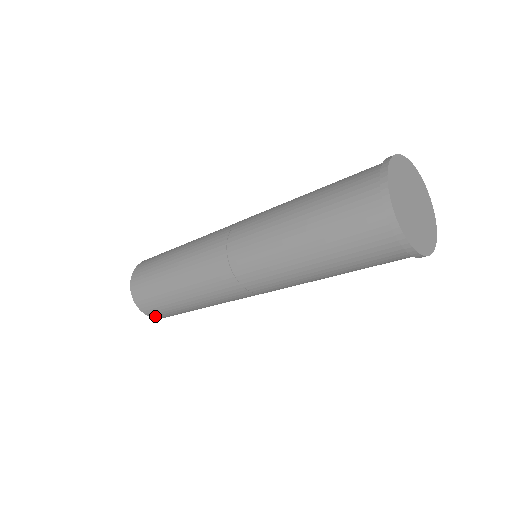
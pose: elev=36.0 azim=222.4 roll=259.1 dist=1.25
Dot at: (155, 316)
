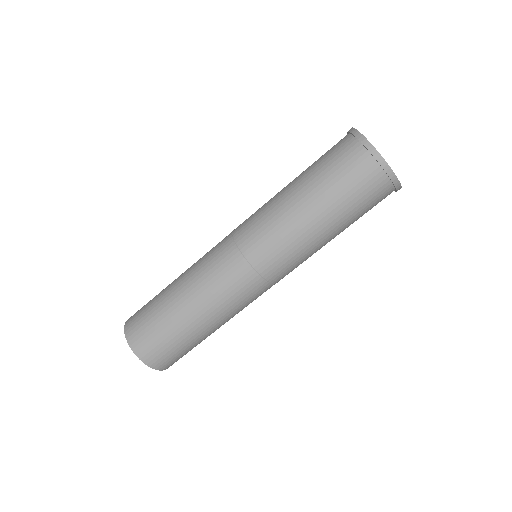
Dot at: (151, 361)
